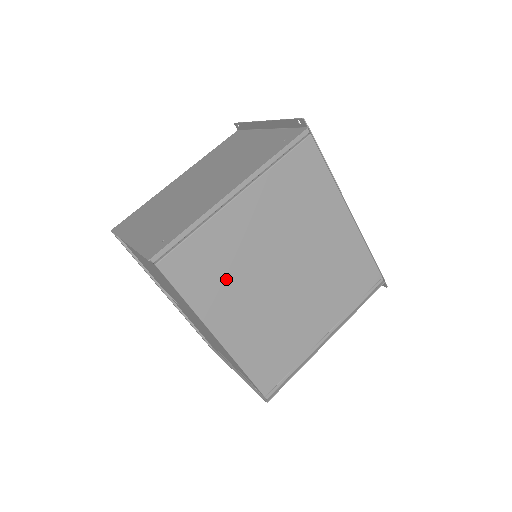
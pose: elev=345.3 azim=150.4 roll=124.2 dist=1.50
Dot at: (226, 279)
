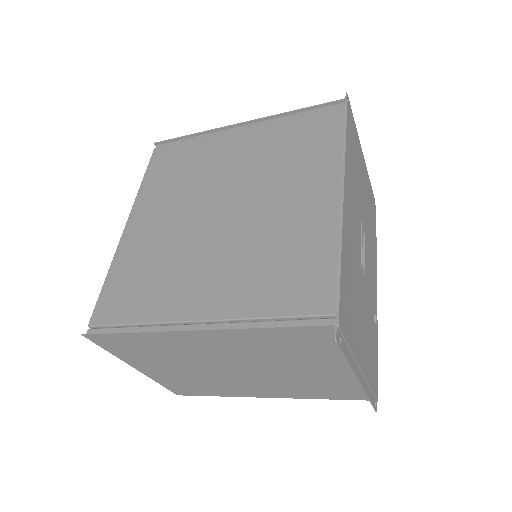
Dot at: (177, 183)
